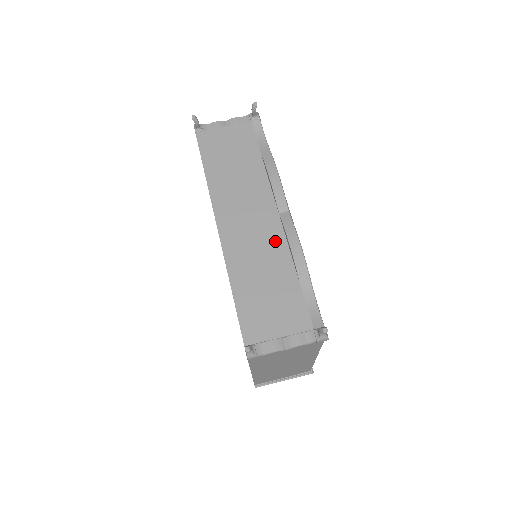
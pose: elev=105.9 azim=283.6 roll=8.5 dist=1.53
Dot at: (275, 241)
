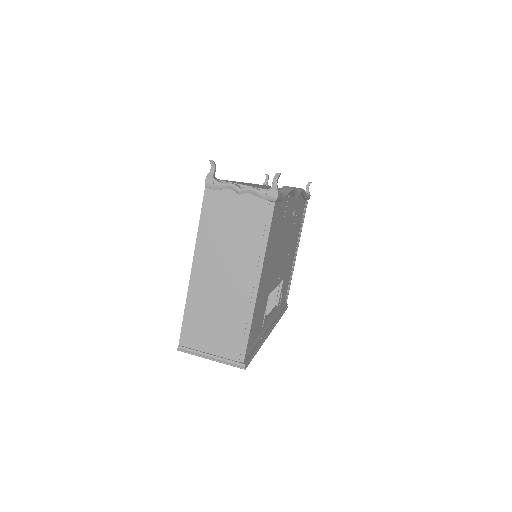
Dot at: occluded
